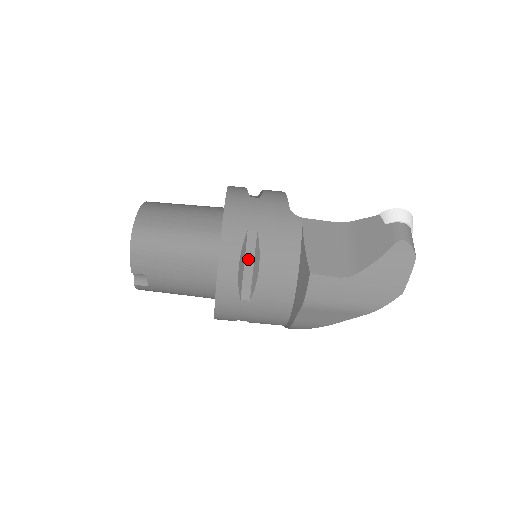
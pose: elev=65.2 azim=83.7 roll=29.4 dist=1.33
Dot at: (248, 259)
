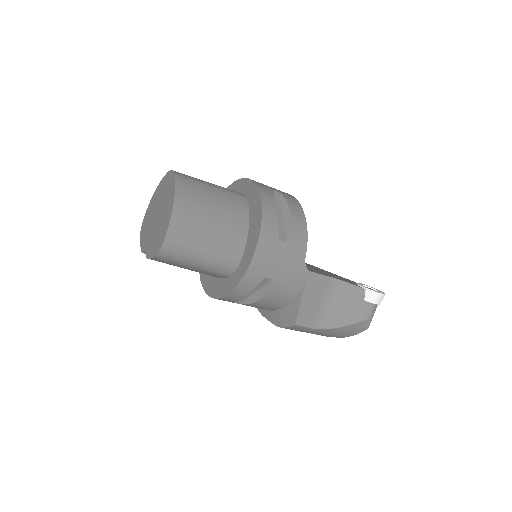
Dot at: (254, 289)
